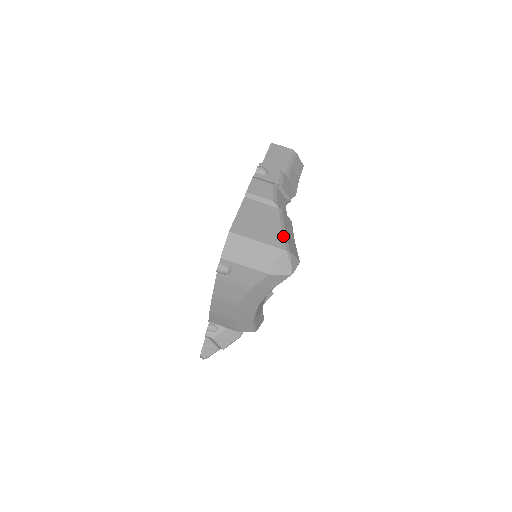
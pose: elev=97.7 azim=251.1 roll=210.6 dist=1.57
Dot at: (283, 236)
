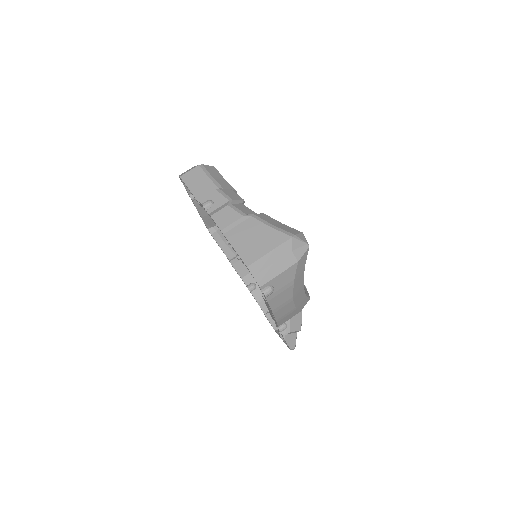
Dot at: (278, 230)
